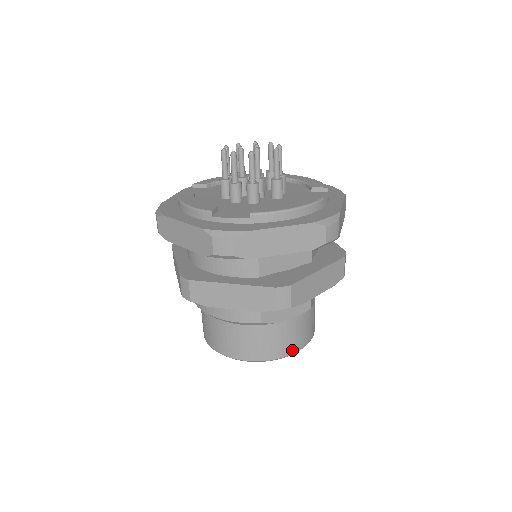
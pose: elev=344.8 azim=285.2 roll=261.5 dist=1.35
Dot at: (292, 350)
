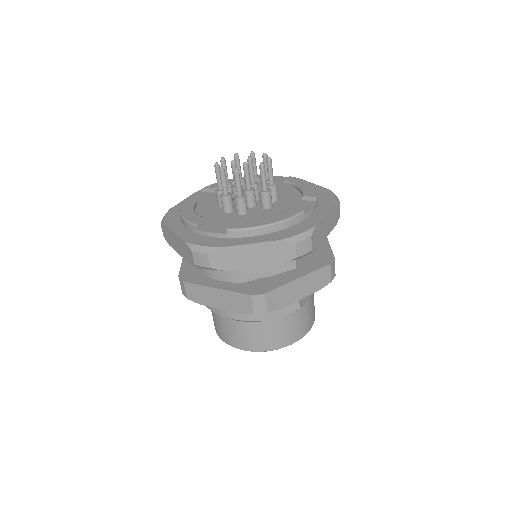
Dot at: (283, 344)
